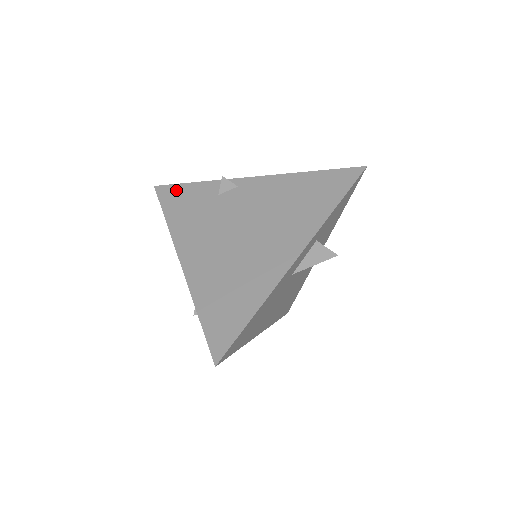
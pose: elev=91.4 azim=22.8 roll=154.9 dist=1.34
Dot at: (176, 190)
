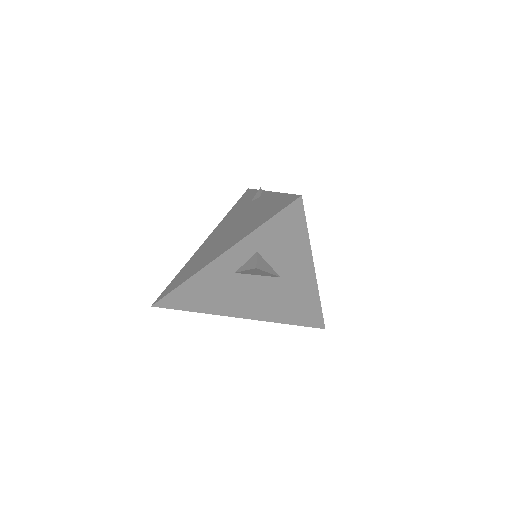
Dot at: (248, 193)
